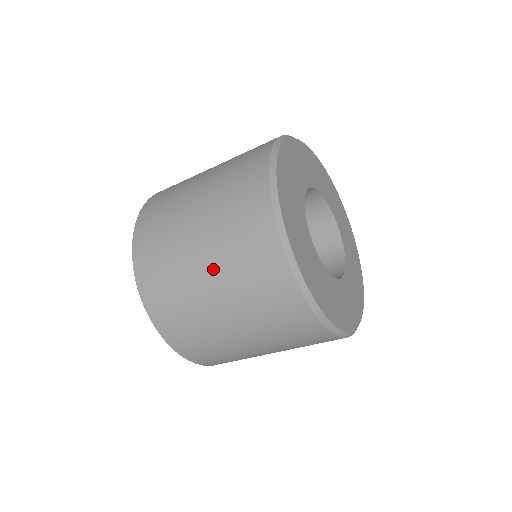
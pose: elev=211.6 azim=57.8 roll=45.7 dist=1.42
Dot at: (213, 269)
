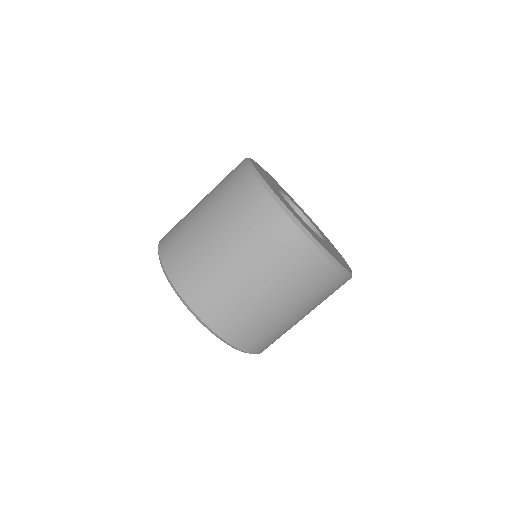
Dot at: occluded
